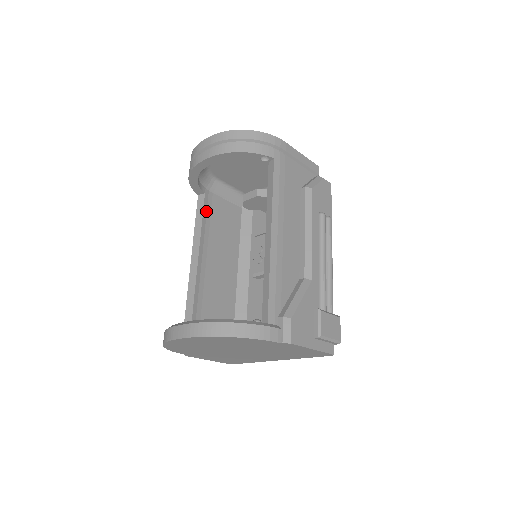
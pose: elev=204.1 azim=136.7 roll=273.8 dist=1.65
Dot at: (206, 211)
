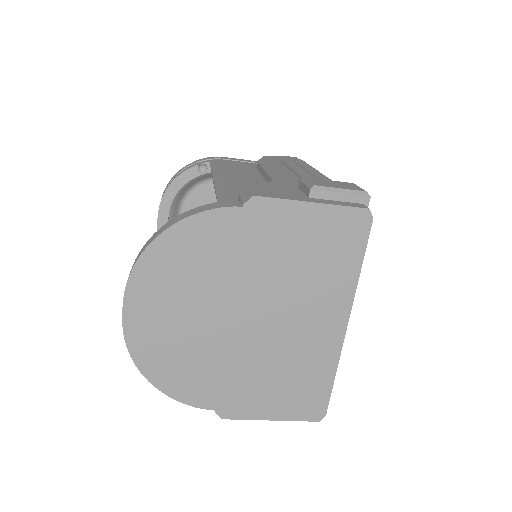
Dot at: occluded
